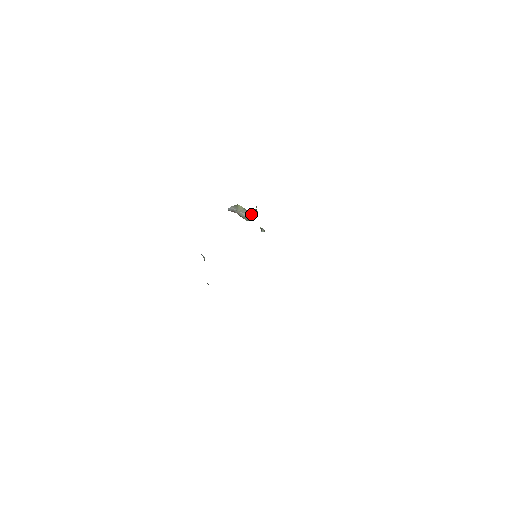
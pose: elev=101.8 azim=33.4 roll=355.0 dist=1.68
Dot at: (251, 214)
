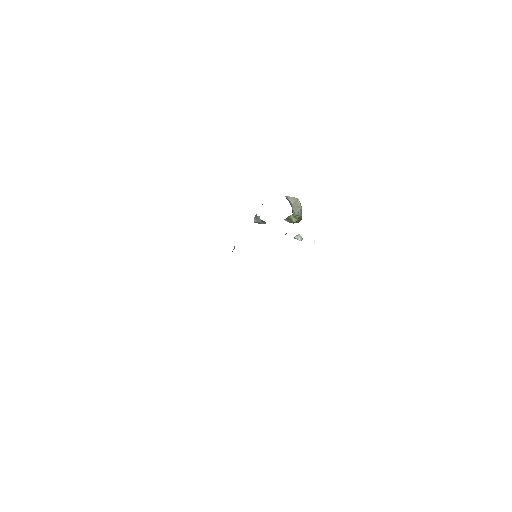
Dot at: (298, 216)
